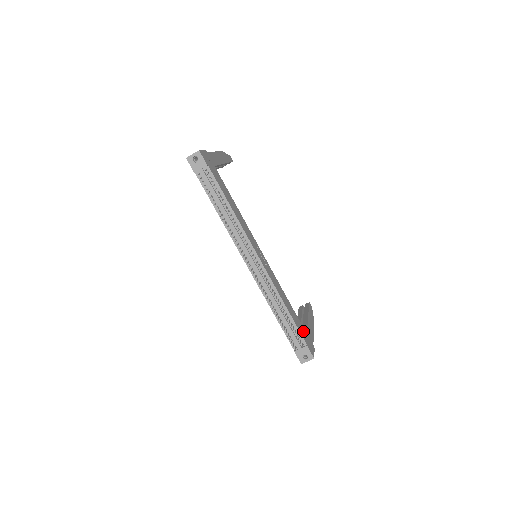
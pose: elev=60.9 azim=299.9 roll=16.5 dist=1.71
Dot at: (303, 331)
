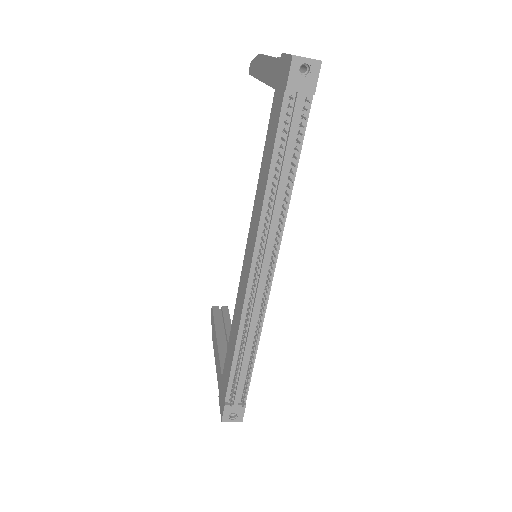
Dot at: occluded
